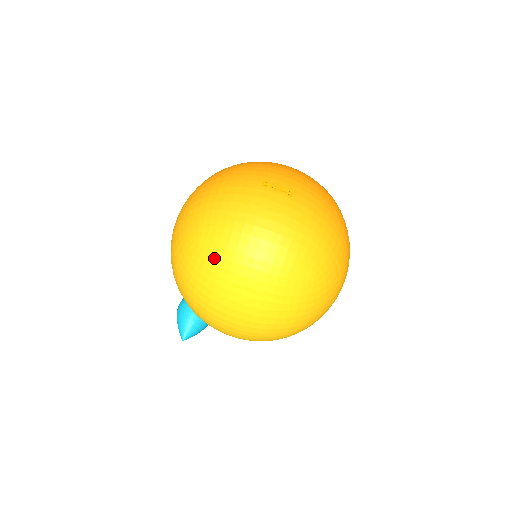
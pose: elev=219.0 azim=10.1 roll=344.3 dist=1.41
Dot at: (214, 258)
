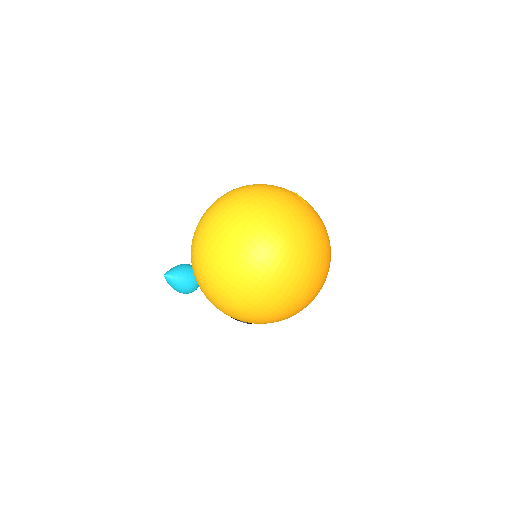
Dot at: (237, 195)
